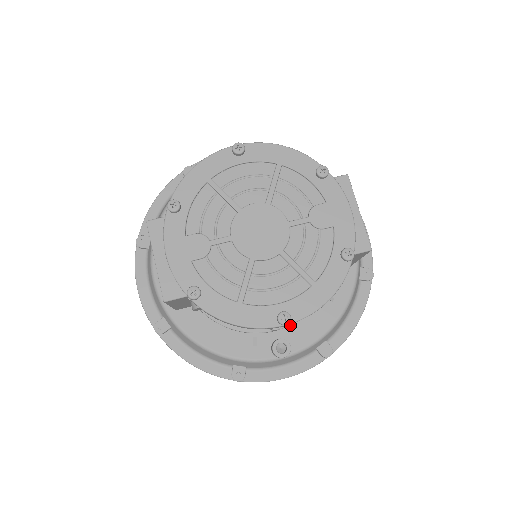
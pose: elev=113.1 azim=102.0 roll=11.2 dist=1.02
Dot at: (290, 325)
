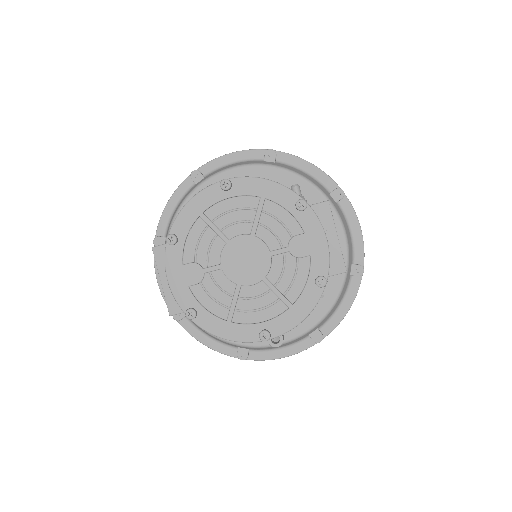
Dot at: occluded
